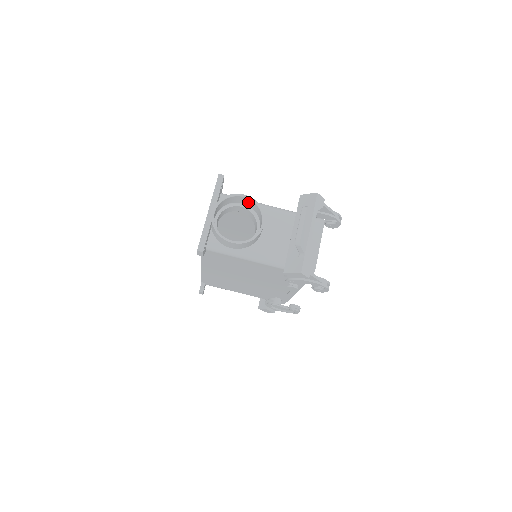
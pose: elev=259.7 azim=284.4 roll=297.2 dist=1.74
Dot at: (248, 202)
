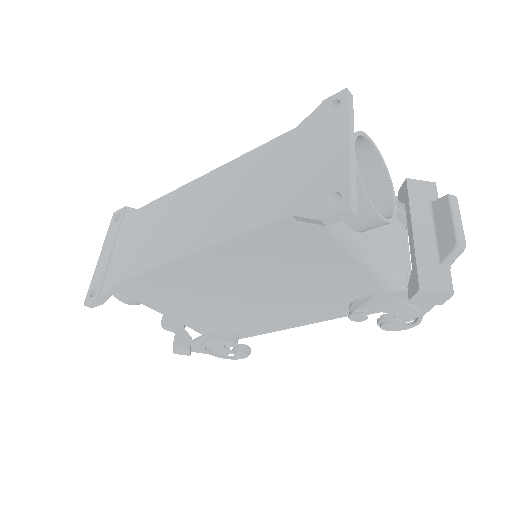
Dot at: (364, 158)
